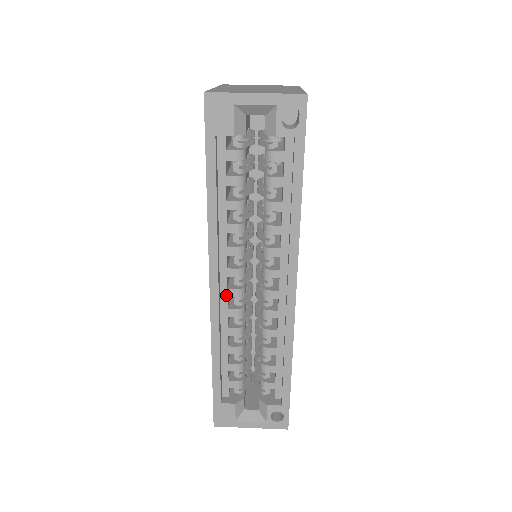
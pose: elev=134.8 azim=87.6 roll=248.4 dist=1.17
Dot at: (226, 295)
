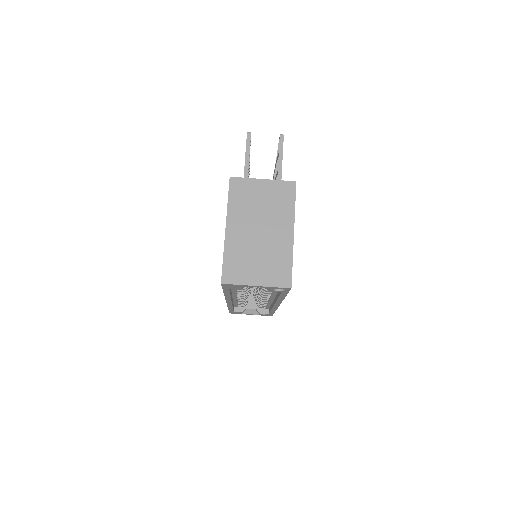
Dot at: (236, 298)
